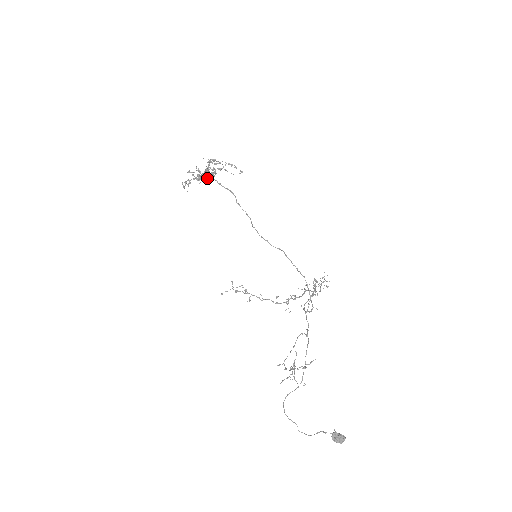
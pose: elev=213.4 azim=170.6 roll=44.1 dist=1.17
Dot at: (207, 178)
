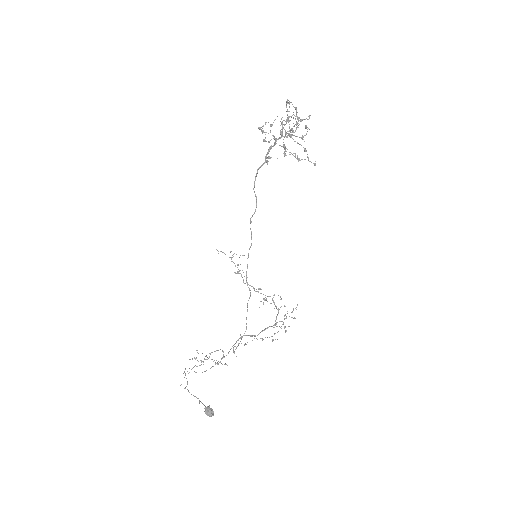
Dot at: occluded
